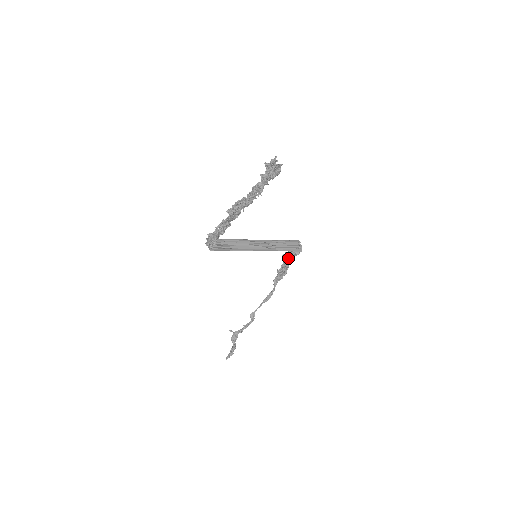
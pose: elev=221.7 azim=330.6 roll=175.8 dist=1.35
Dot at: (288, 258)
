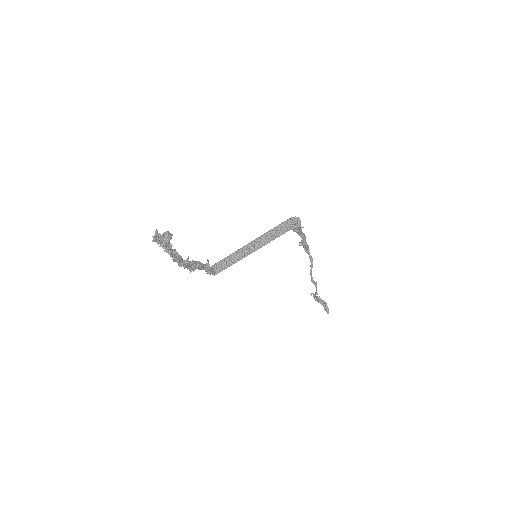
Dot at: (298, 232)
